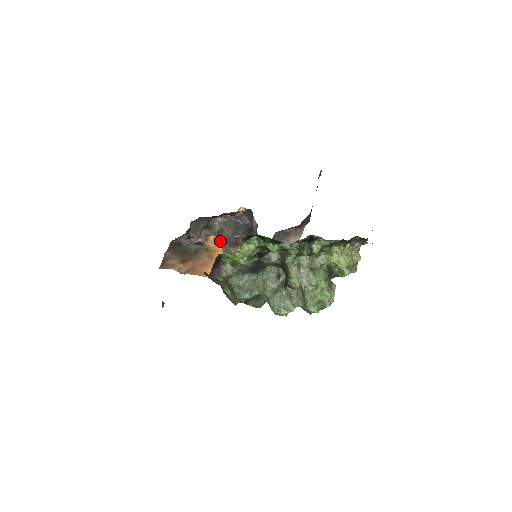
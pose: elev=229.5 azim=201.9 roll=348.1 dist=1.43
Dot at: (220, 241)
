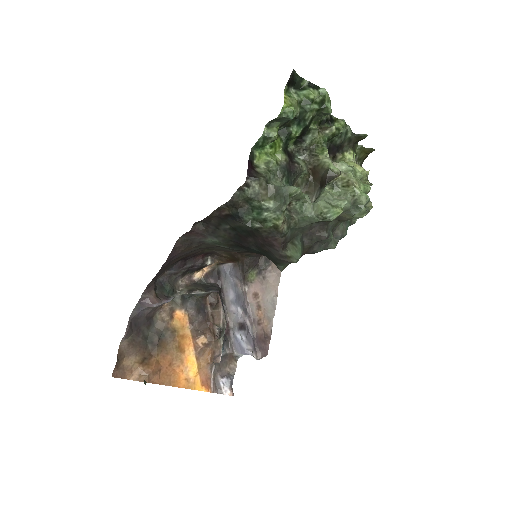
Dot at: (187, 319)
